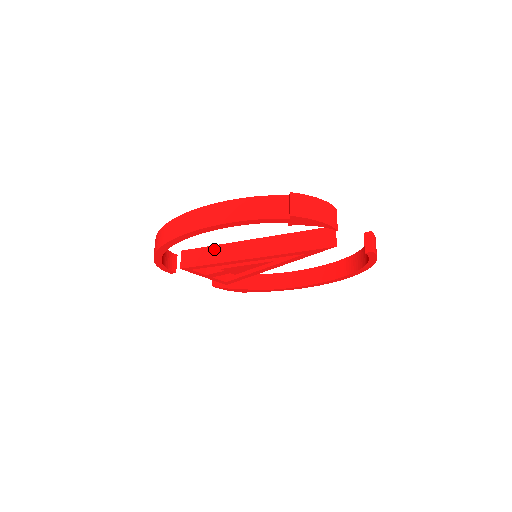
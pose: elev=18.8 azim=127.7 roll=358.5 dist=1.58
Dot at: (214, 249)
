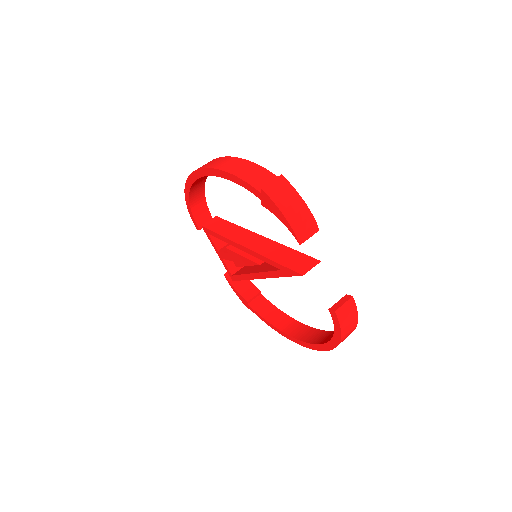
Dot at: (233, 226)
